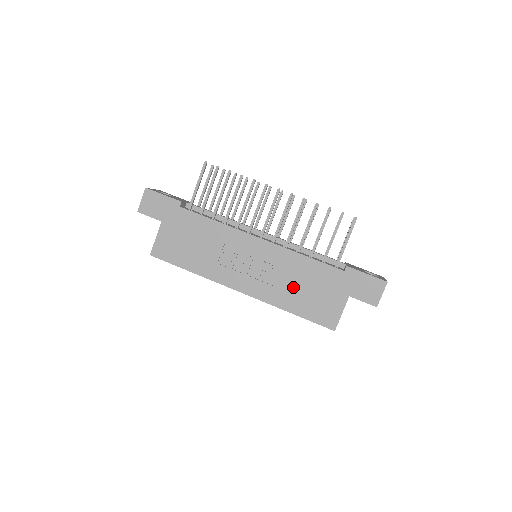
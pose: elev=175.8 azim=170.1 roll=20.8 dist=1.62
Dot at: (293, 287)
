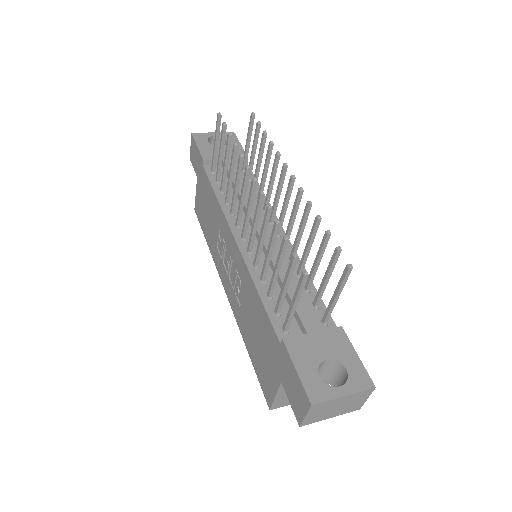
Dot at: (249, 322)
